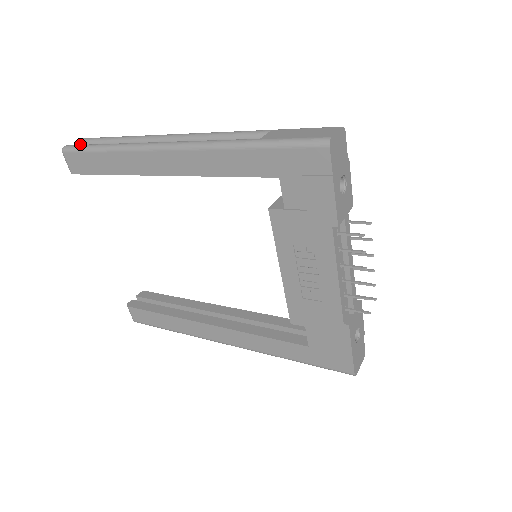
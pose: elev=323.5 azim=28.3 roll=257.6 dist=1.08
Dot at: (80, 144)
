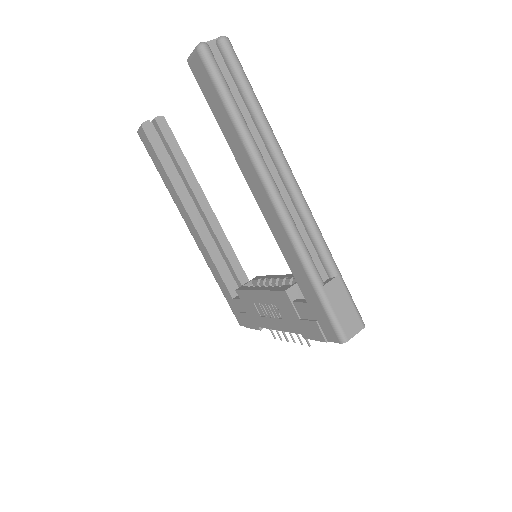
Dot at: (220, 46)
